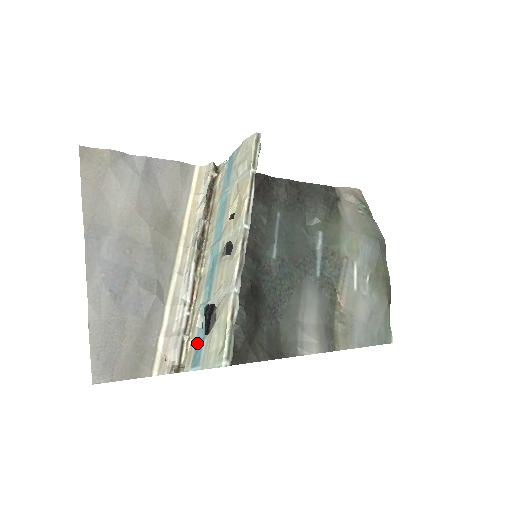
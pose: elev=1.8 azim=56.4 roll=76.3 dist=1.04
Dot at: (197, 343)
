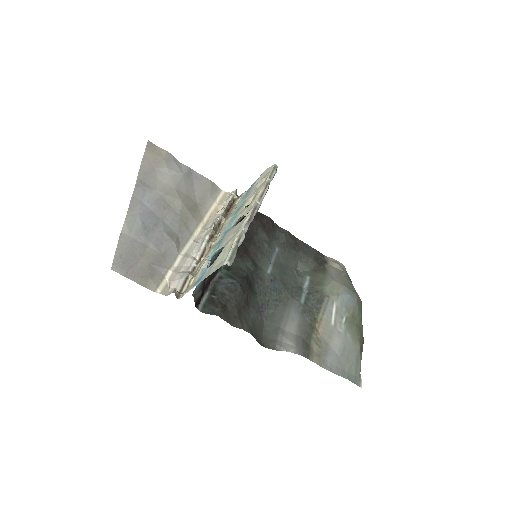
Dot at: (200, 276)
